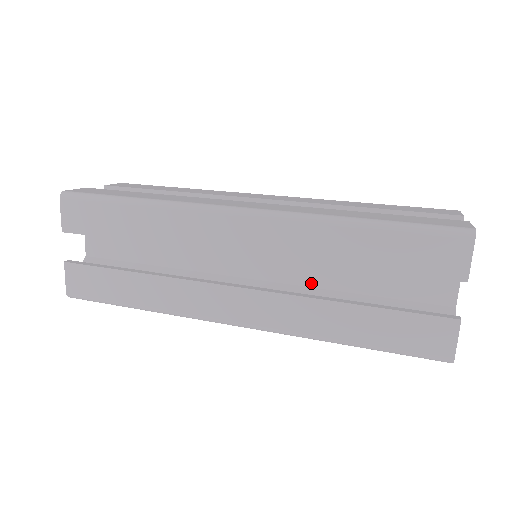
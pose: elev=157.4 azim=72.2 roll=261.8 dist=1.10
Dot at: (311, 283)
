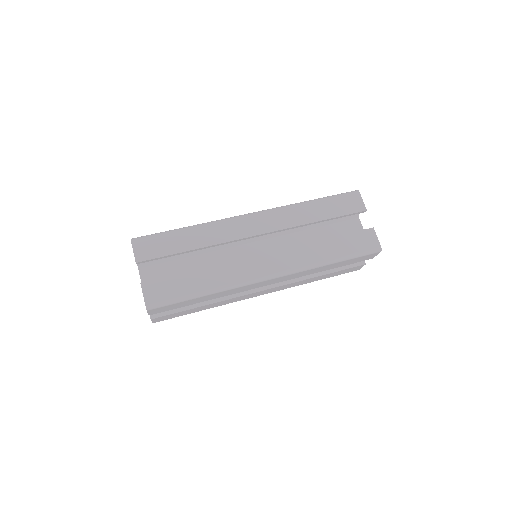
Dot at: occluded
